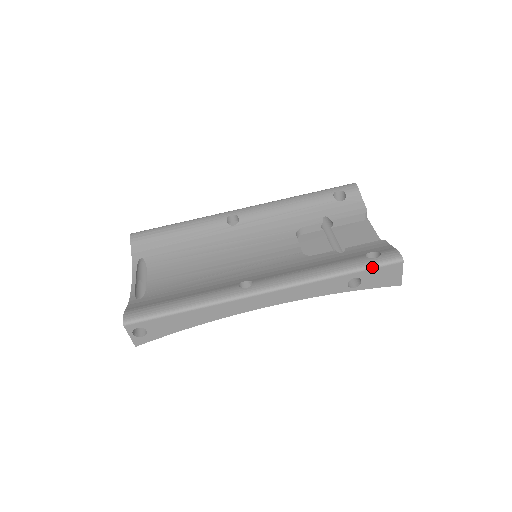
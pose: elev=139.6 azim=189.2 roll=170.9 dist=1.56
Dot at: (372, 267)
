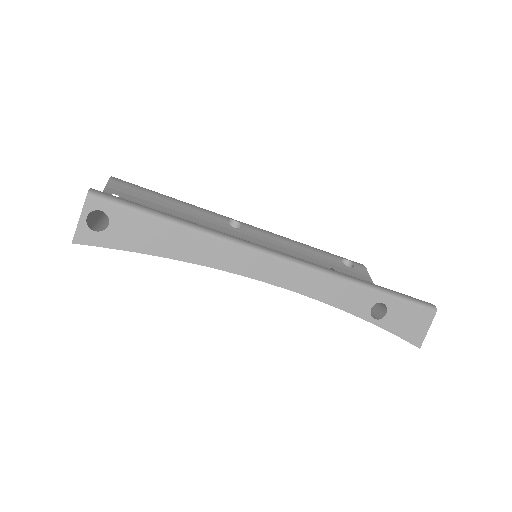
Dot at: (405, 299)
